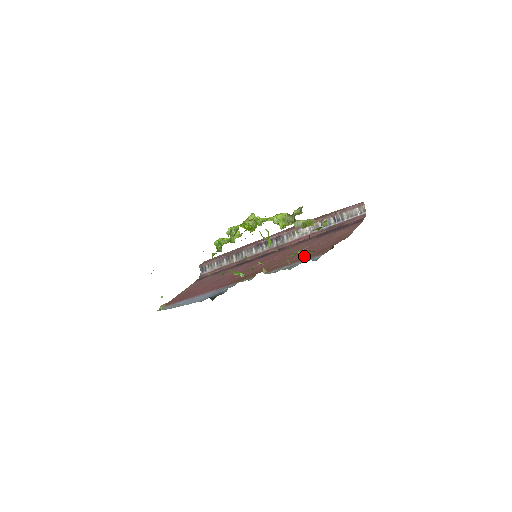
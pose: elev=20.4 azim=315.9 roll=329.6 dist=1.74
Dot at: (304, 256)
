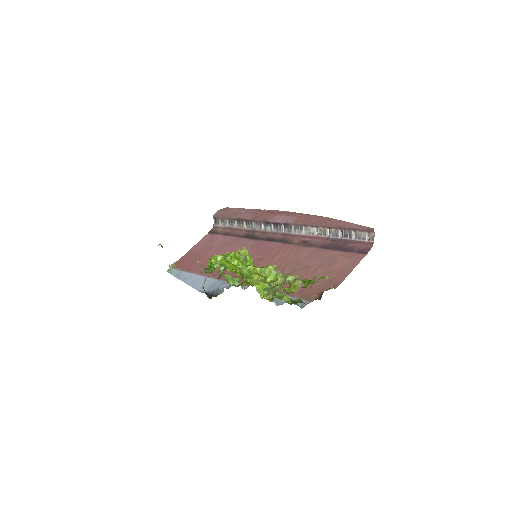
Dot at: occluded
